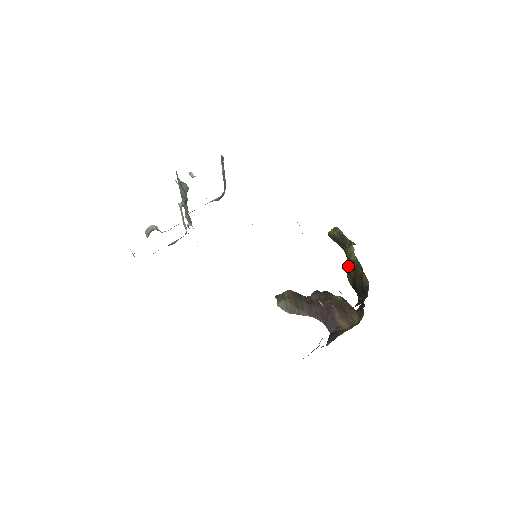
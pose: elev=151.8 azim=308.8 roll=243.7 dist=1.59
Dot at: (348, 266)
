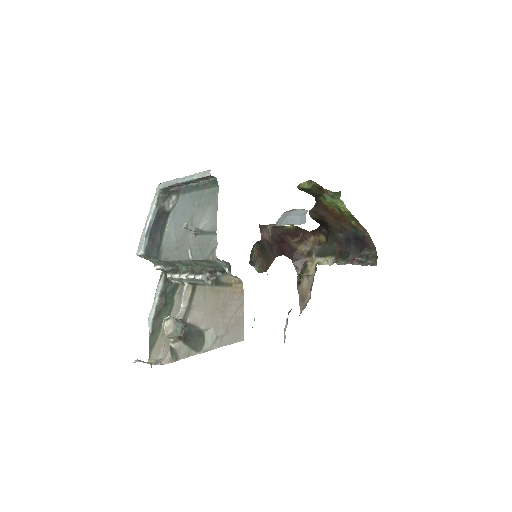
Dot at: (318, 208)
